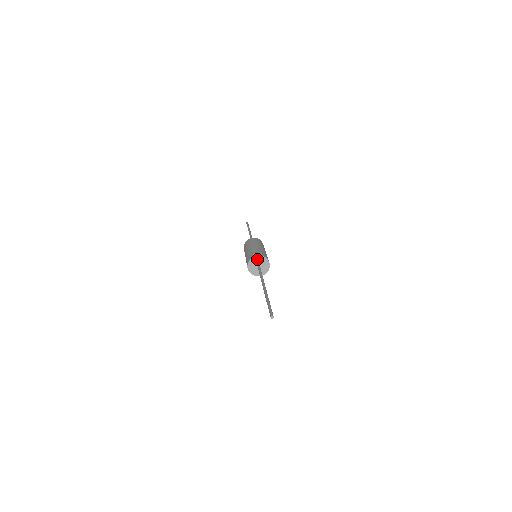
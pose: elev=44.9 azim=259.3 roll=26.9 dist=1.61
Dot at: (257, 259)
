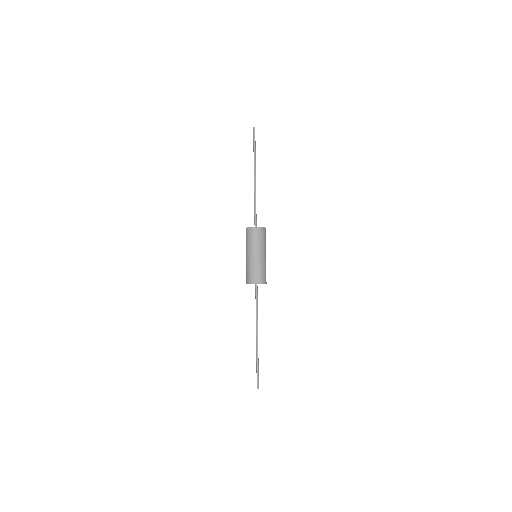
Dot at: occluded
